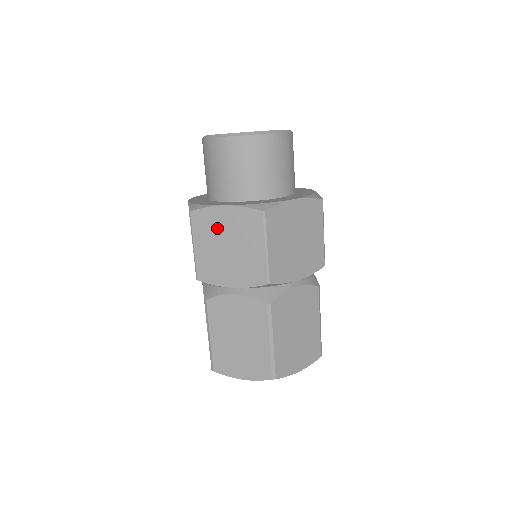
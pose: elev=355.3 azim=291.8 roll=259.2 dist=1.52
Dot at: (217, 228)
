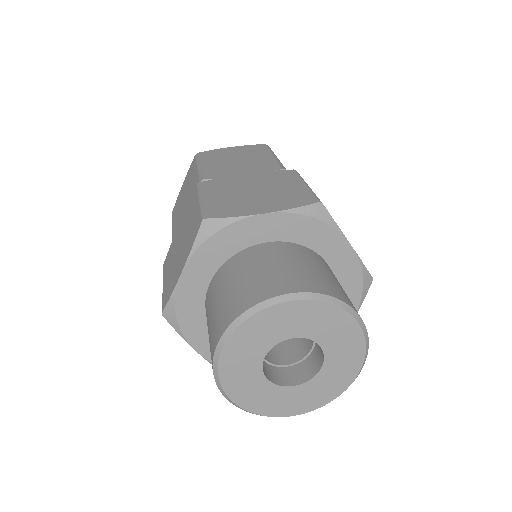
Dot at: occluded
